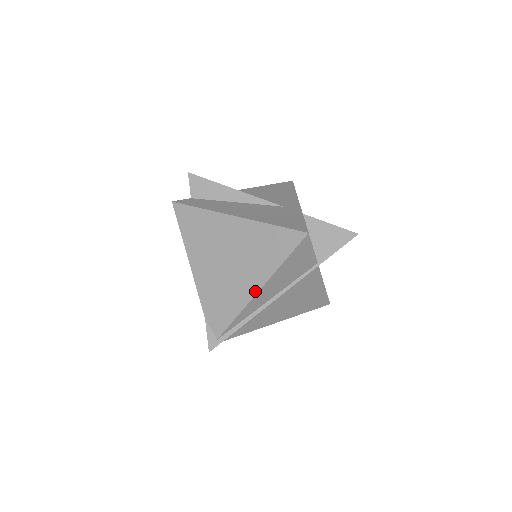
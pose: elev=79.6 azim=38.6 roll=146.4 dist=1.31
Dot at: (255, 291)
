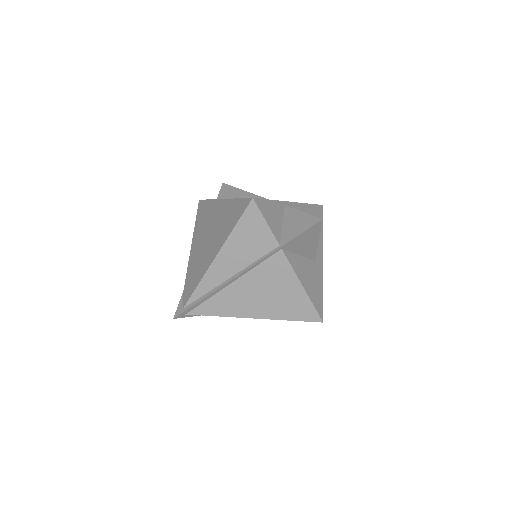
Dot at: (213, 259)
